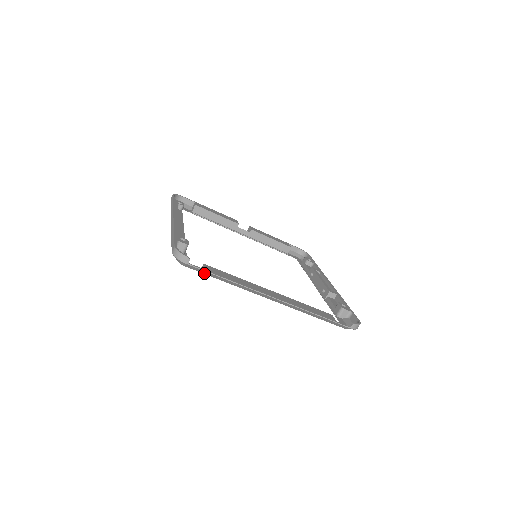
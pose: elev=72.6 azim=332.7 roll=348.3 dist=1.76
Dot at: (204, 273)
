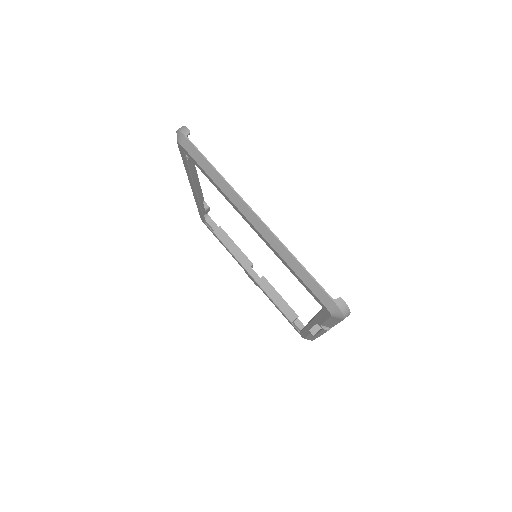
Dot at: (196, 159)
